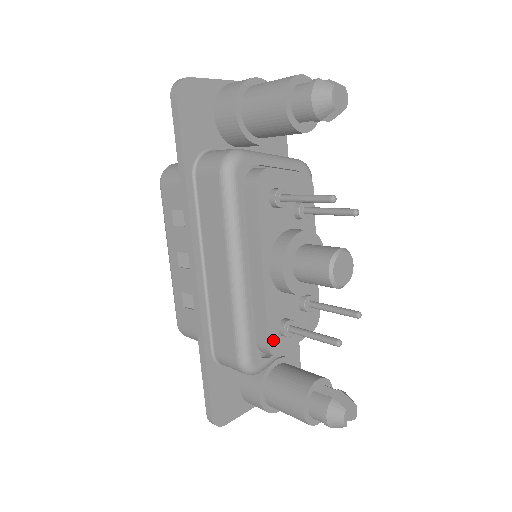
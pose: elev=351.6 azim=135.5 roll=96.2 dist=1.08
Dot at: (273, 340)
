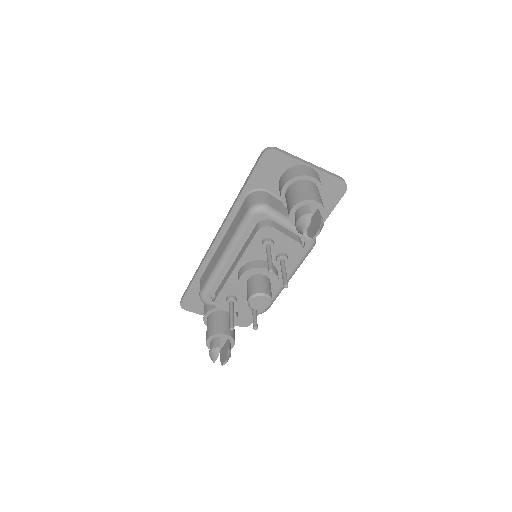
Dot at: (220, 299)
